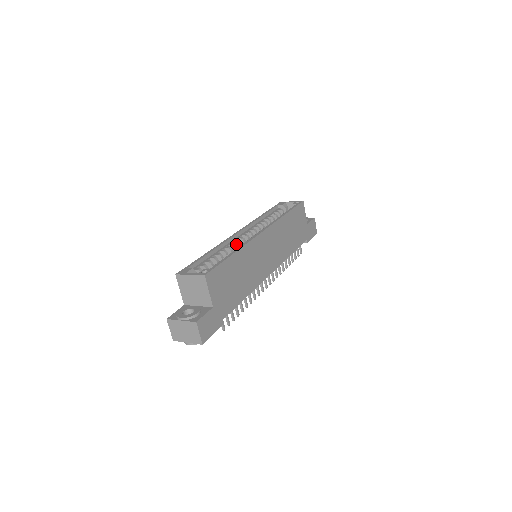
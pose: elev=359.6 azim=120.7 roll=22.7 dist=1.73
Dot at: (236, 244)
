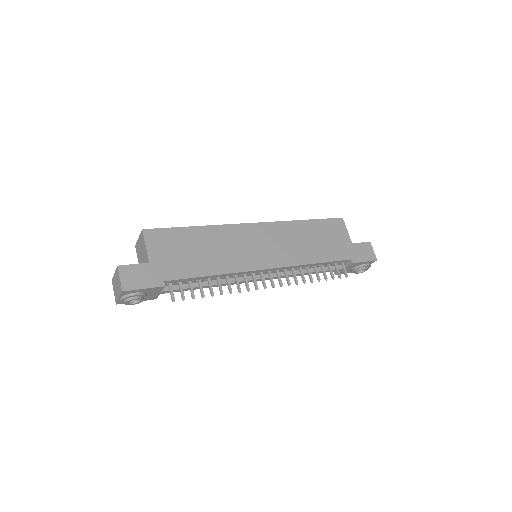
Dot at: occluded
